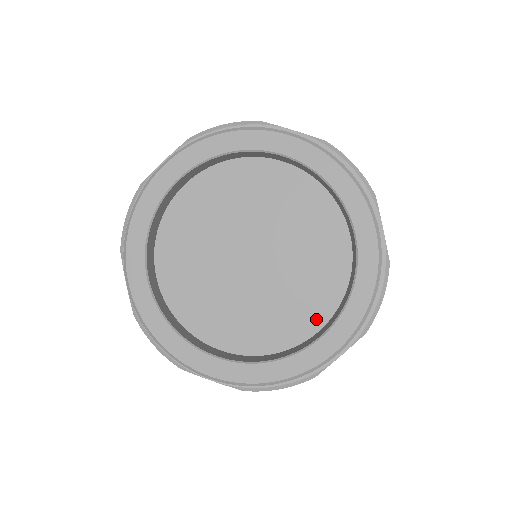
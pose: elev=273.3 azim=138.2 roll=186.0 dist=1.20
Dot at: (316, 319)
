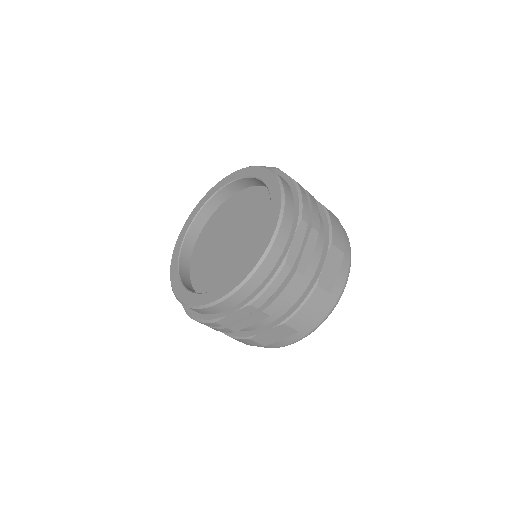
Dot at: occluded
